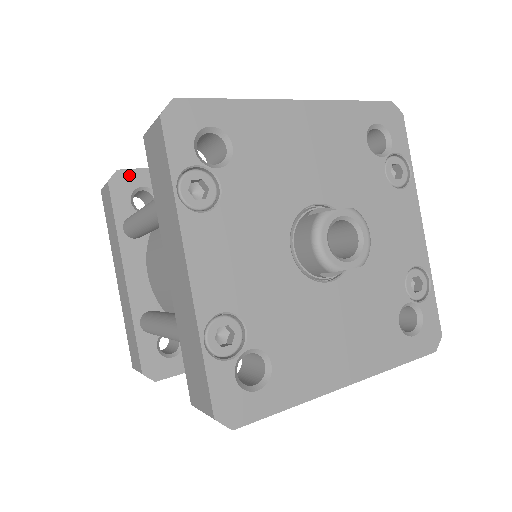
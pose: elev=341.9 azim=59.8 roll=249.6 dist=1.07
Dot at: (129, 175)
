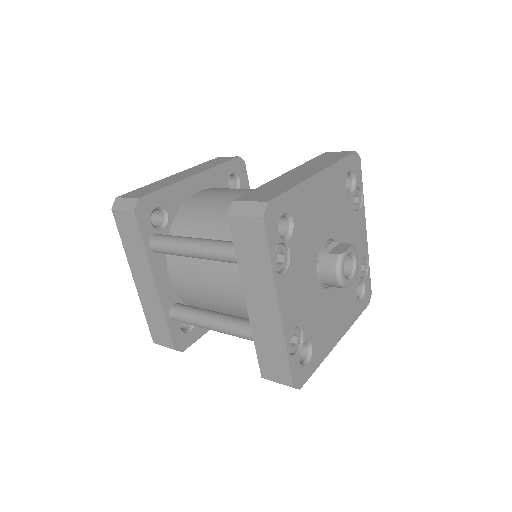
Dot at: (147, 200)
